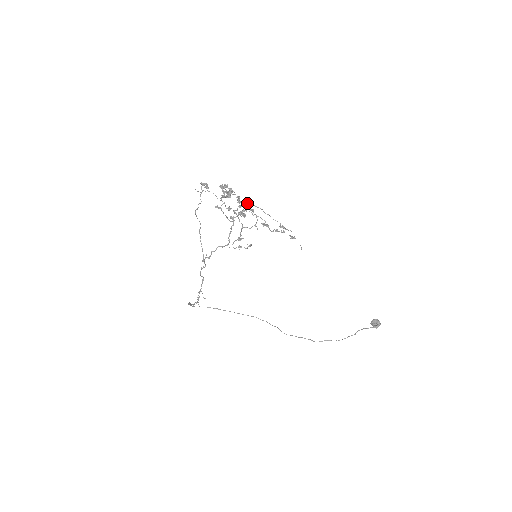
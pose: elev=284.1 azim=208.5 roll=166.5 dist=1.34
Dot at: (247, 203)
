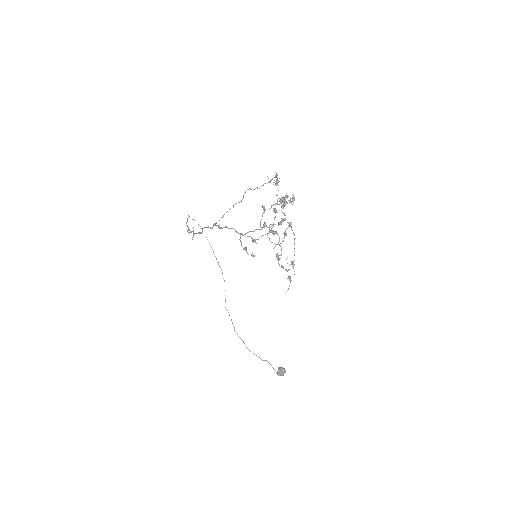
Dot at: (290, 224)
